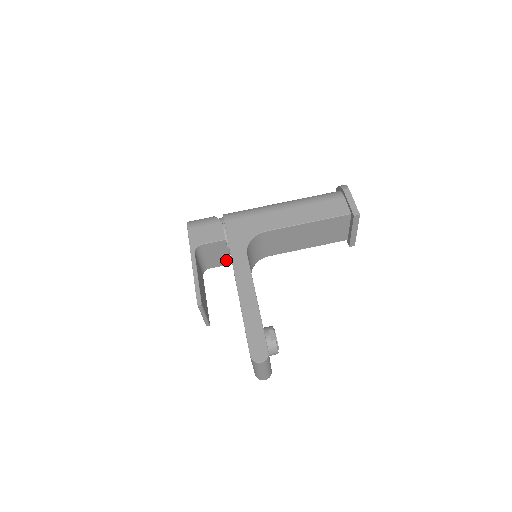
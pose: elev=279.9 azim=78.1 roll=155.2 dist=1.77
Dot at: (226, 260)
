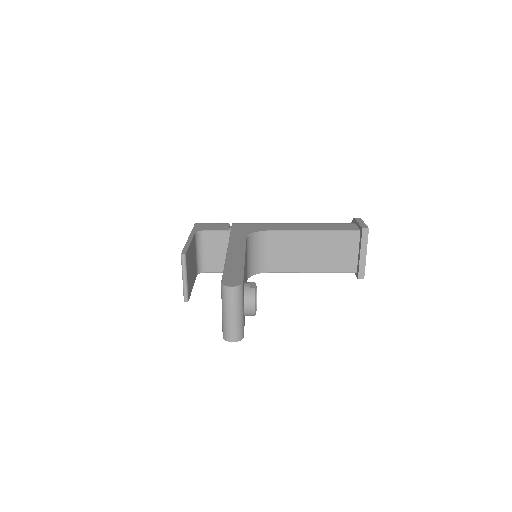
Dot at: occluded
